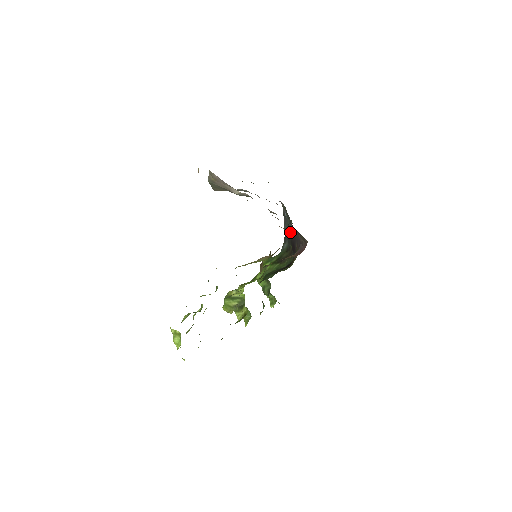
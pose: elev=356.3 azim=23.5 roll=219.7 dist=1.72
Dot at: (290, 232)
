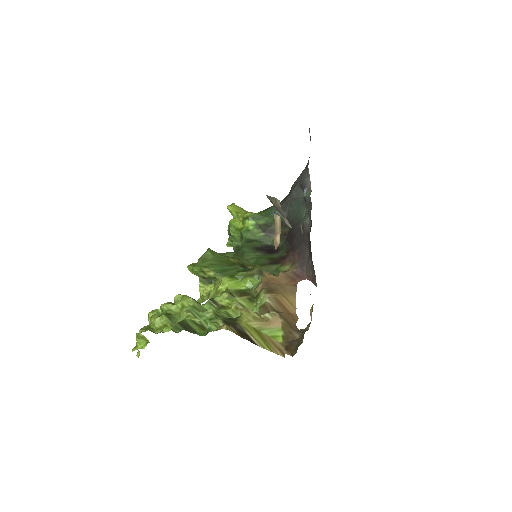
Dot at: (297, 216)
